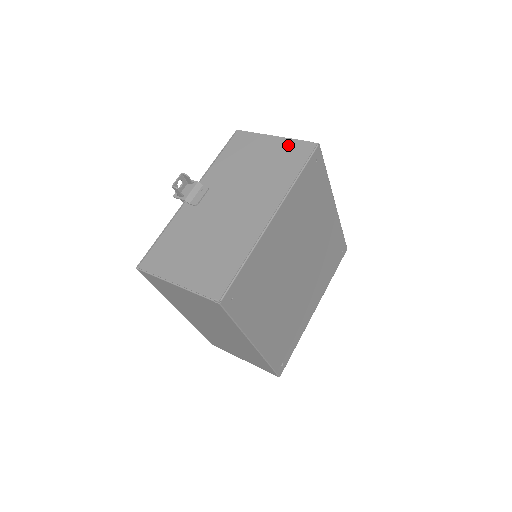
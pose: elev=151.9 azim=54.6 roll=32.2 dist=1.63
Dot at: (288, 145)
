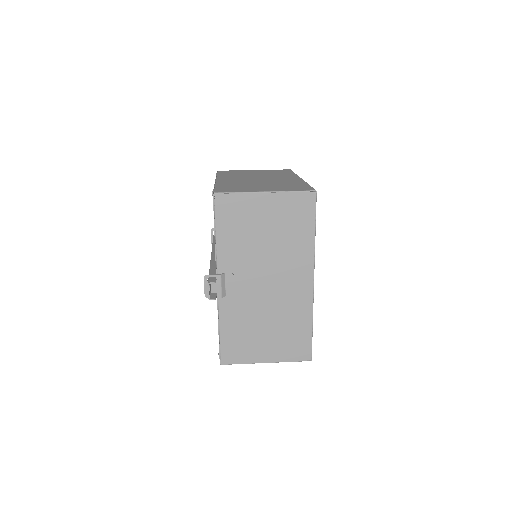
Dot at: (286, 202)
